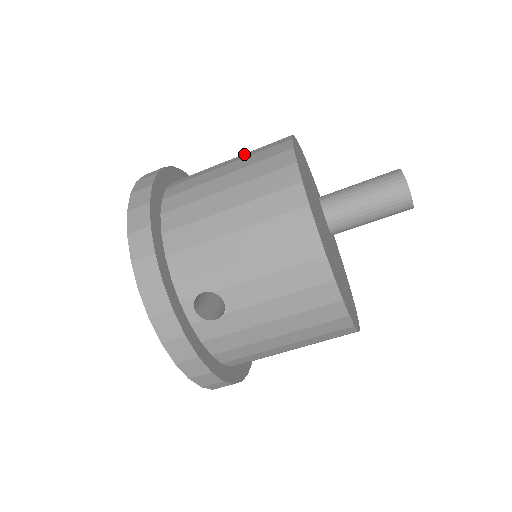
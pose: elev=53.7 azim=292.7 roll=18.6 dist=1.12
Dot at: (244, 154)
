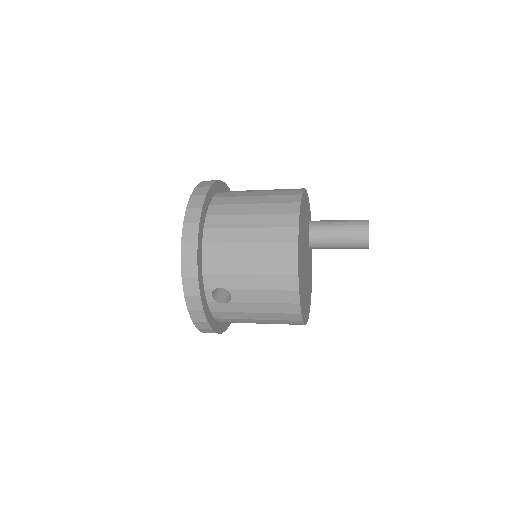
Dot at: (267, 196)
